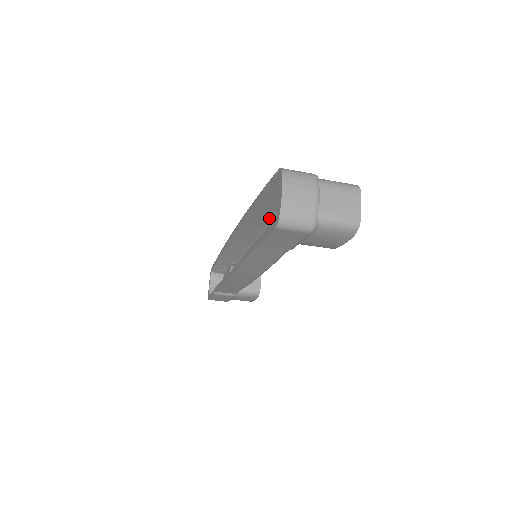
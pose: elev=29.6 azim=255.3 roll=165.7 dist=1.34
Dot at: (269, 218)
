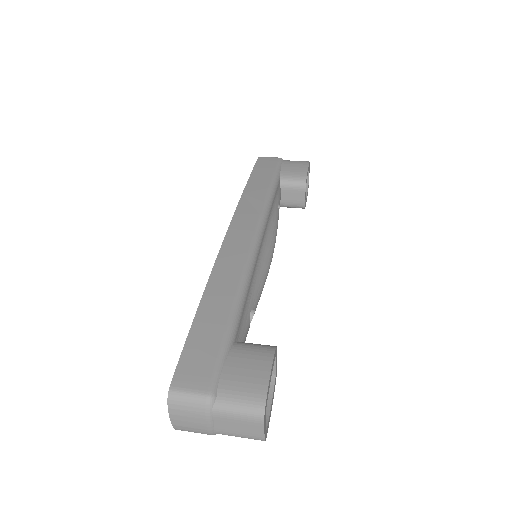
Dot at: occluded
